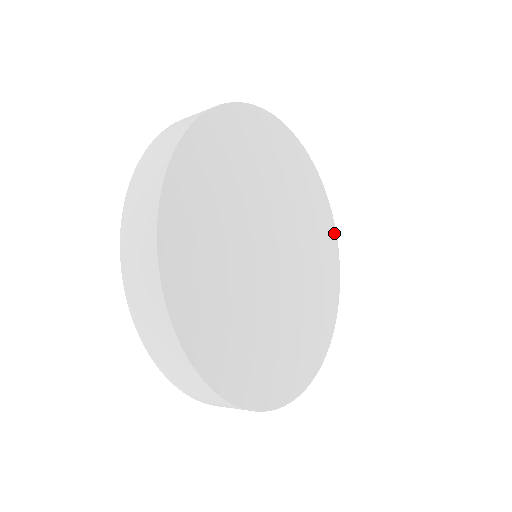
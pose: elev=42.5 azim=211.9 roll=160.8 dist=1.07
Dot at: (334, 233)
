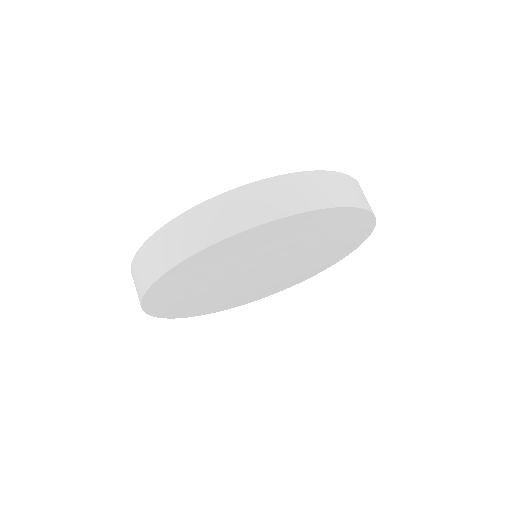
Dot at: (323, 270)
